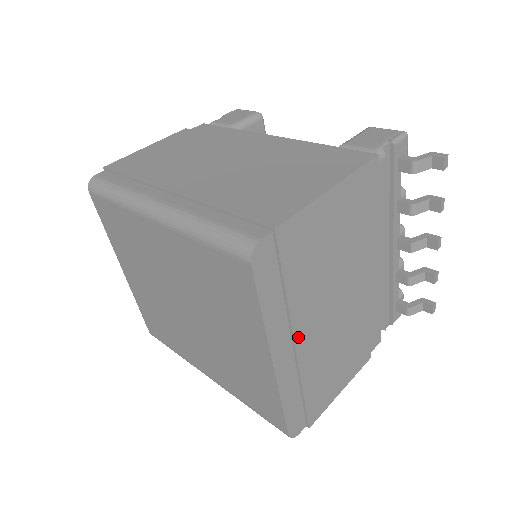
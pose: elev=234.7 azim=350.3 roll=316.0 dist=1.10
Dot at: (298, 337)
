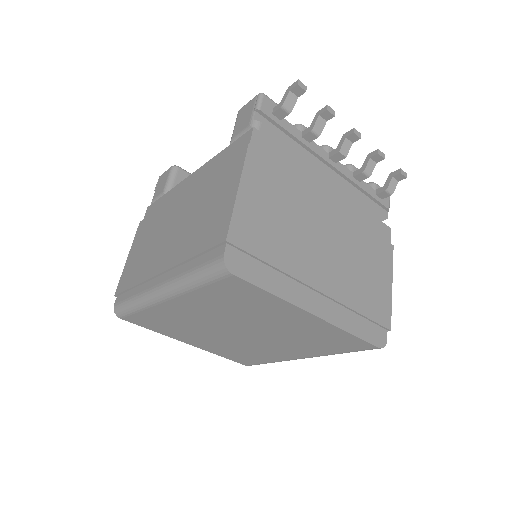
Dot at: (315, 284)
